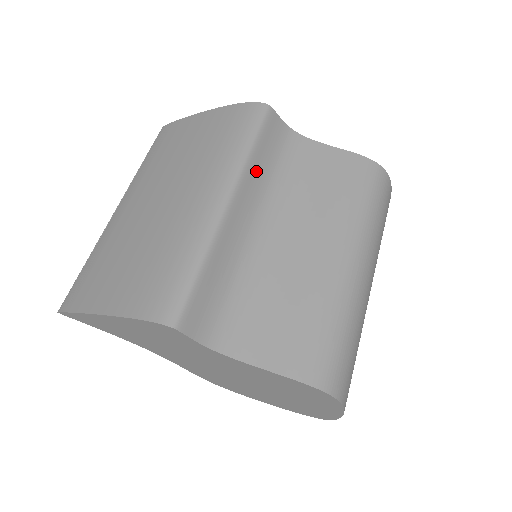
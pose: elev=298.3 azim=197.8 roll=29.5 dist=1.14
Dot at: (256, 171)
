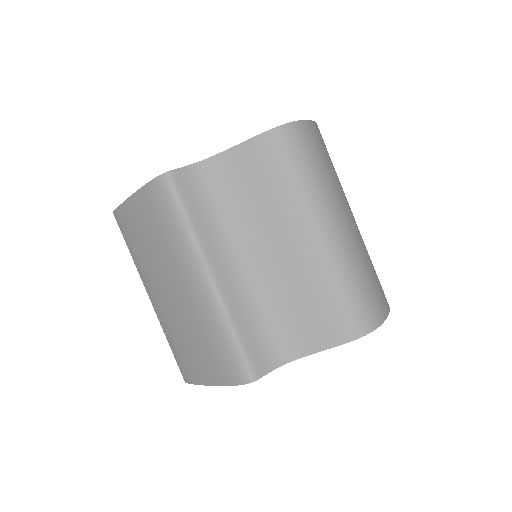
Dot at: (206, 232)
